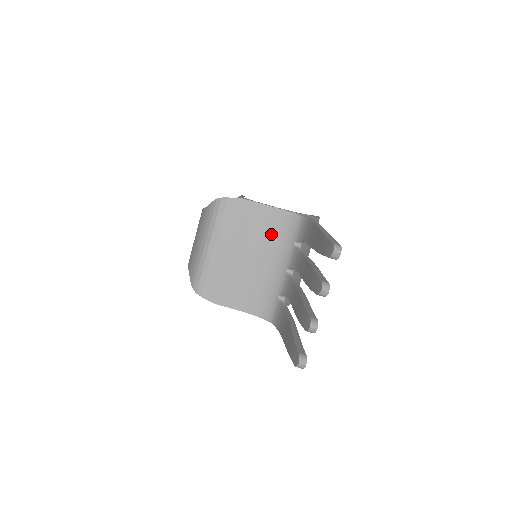
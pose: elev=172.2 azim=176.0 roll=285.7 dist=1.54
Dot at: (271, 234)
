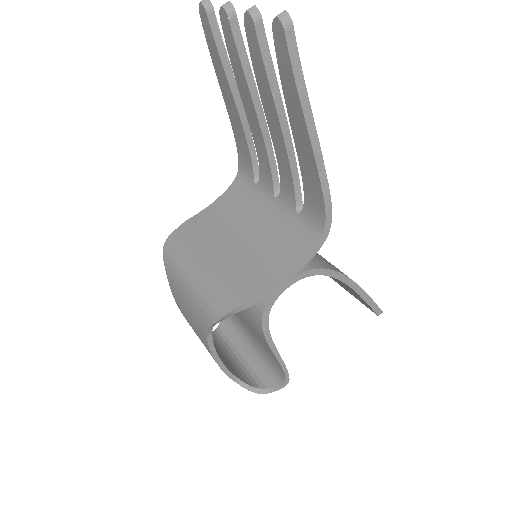
Dot at: (234, 210)
